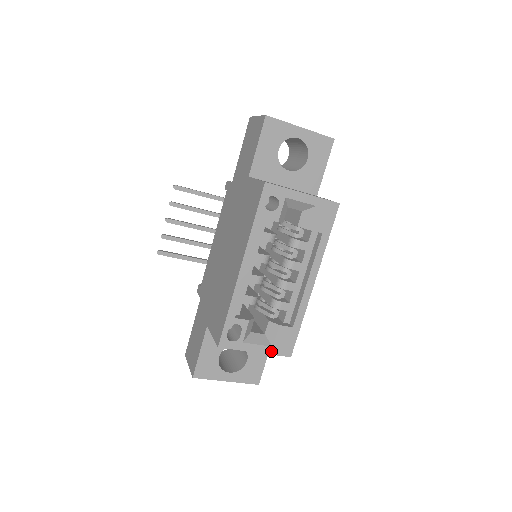
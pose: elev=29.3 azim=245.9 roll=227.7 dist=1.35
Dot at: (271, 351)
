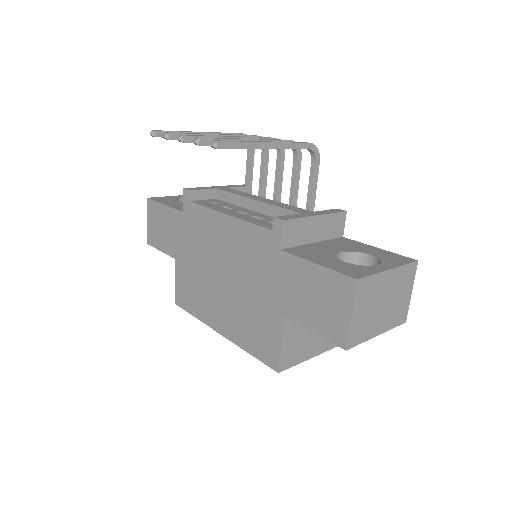
Dot at: occluded
